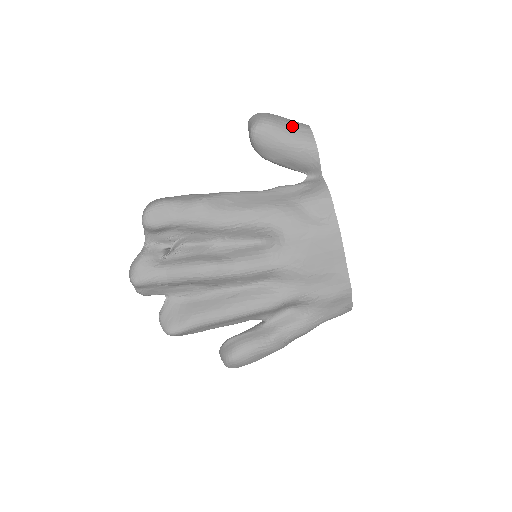
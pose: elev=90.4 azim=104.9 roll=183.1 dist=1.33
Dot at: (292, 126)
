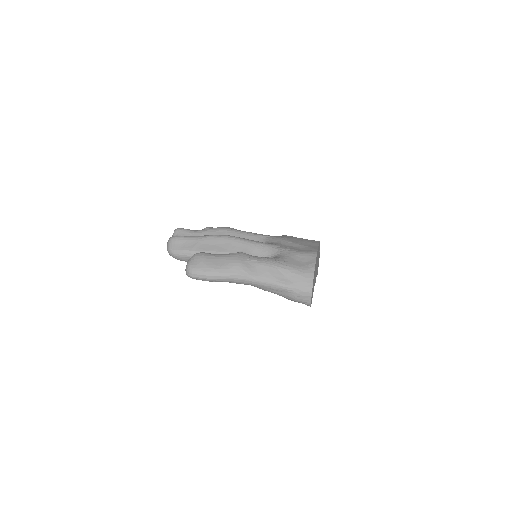
Dot at: occluded
